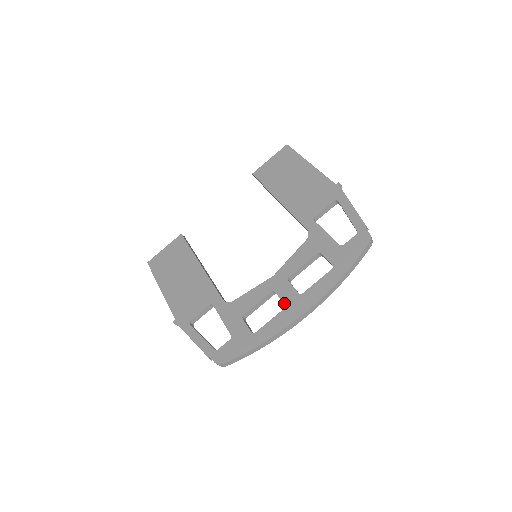
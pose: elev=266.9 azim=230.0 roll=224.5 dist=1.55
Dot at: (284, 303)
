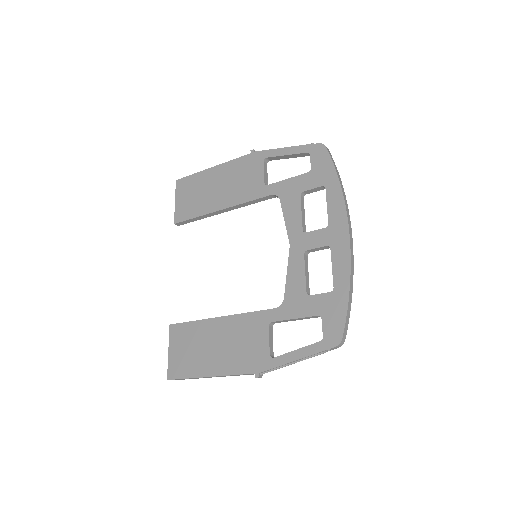
Dot at: (325, 246)
